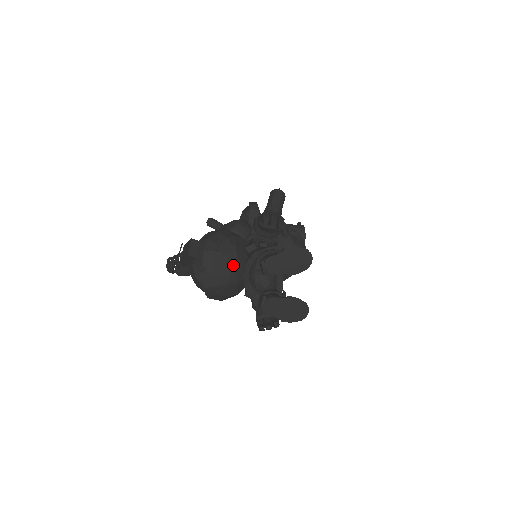
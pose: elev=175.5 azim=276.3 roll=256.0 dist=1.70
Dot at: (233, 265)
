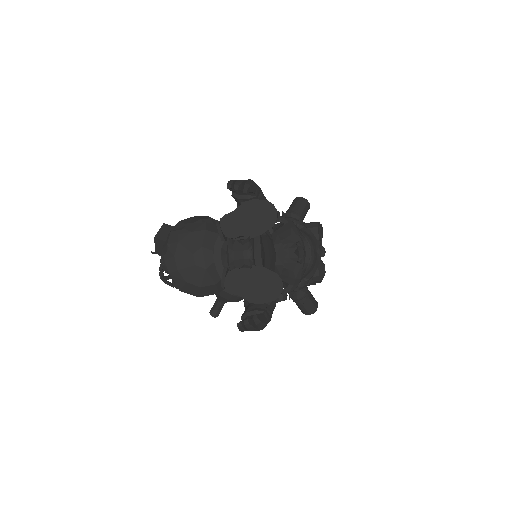
Dot at: (199, 242)
